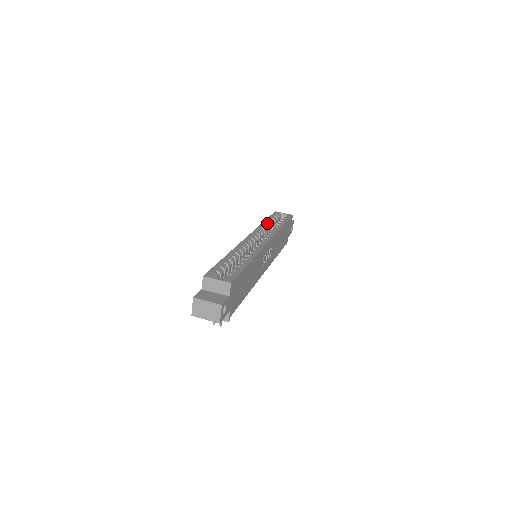
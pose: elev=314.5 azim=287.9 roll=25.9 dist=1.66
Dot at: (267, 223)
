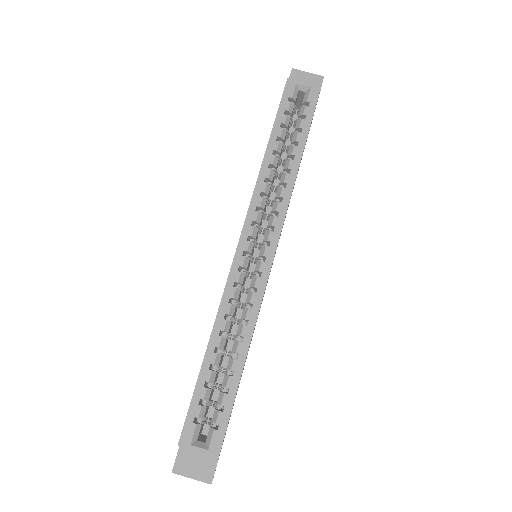
Dot at: (271, 159)
